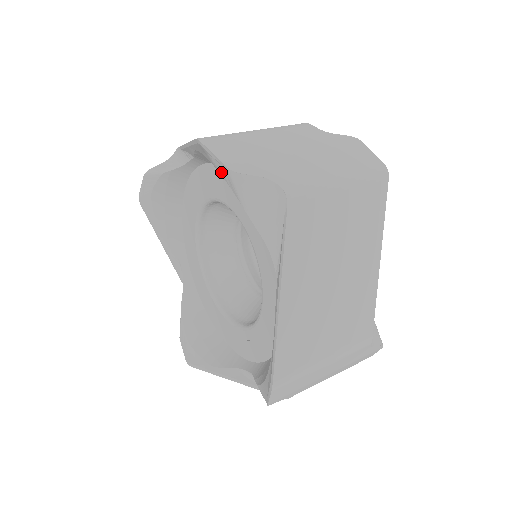
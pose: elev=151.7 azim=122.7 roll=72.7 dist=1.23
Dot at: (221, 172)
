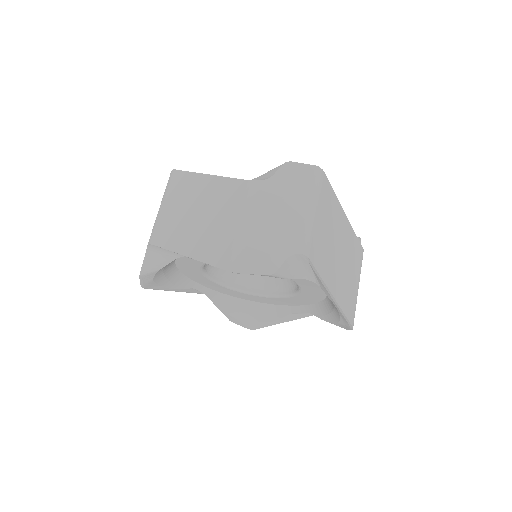
Dot at: occluded
